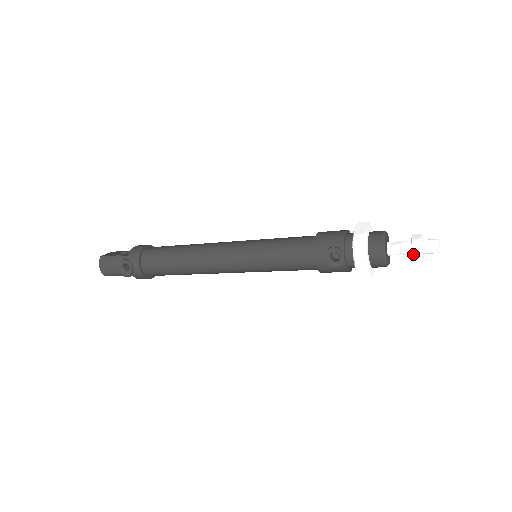
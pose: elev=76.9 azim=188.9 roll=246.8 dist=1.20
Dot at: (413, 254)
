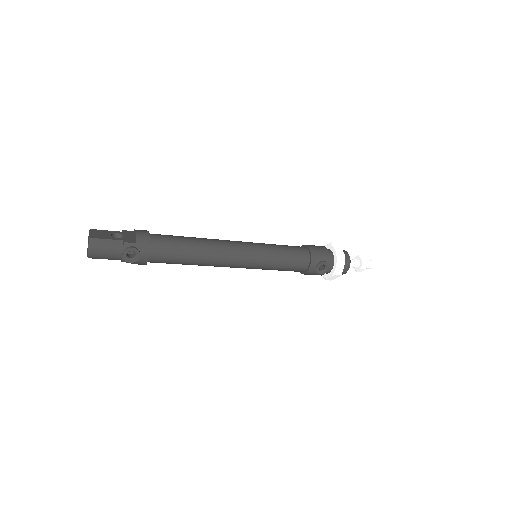
Dot at: (361, 269)
